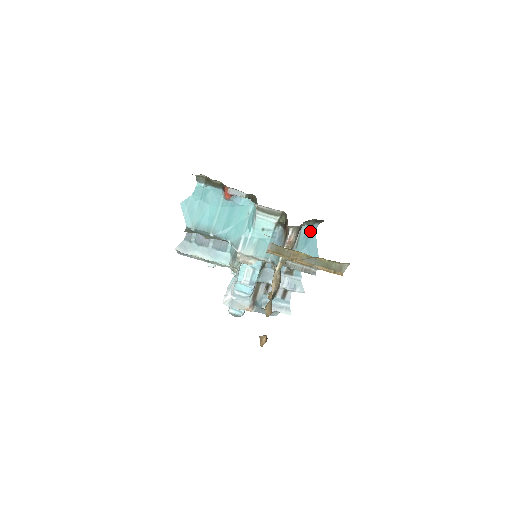
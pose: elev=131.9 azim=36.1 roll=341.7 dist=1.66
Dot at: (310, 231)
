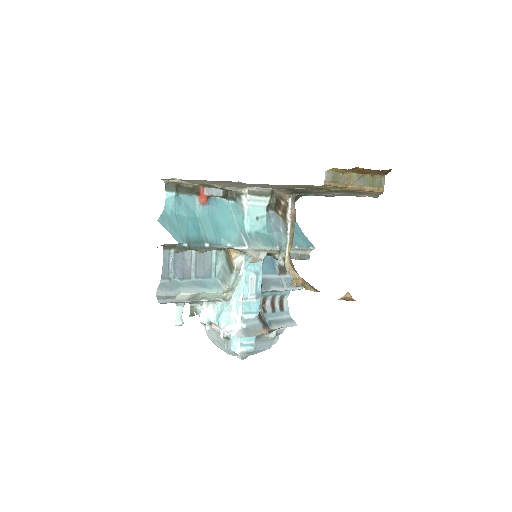
Dot at: occluded
